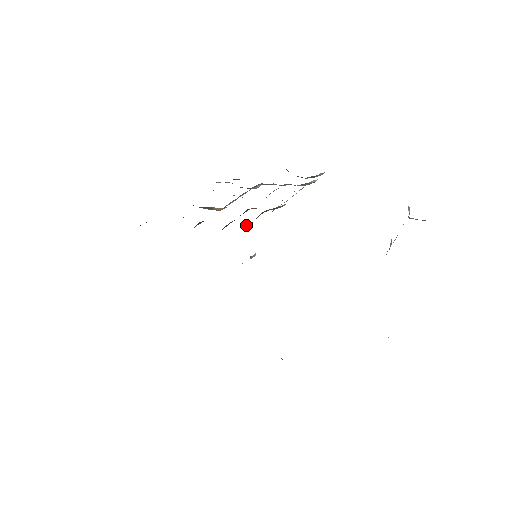
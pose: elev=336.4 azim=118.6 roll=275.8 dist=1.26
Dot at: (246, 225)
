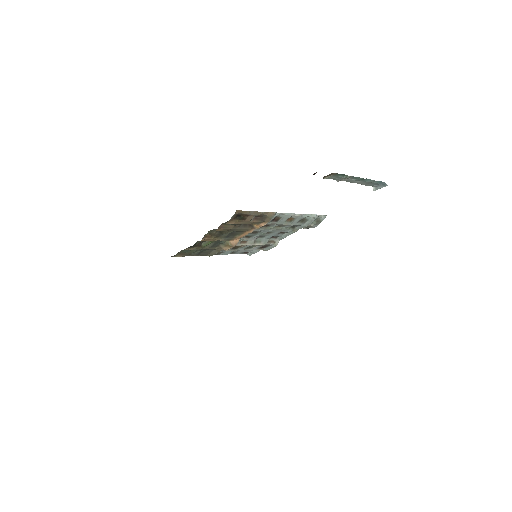
Dot at: (237, 218)
